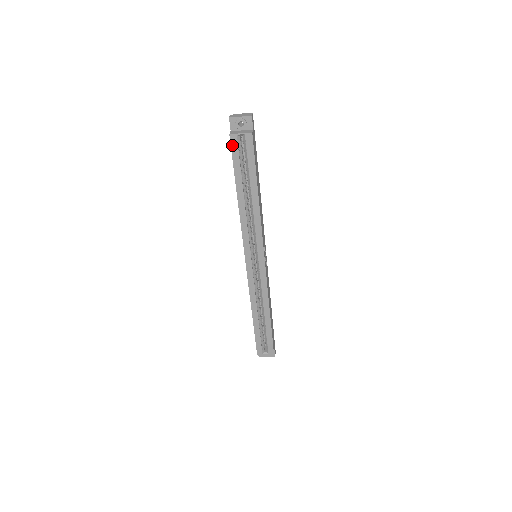
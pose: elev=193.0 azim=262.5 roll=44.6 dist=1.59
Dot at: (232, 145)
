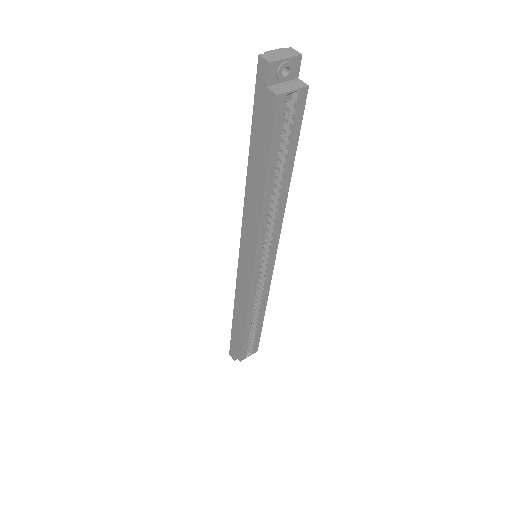
Dot at: (276, 113)
